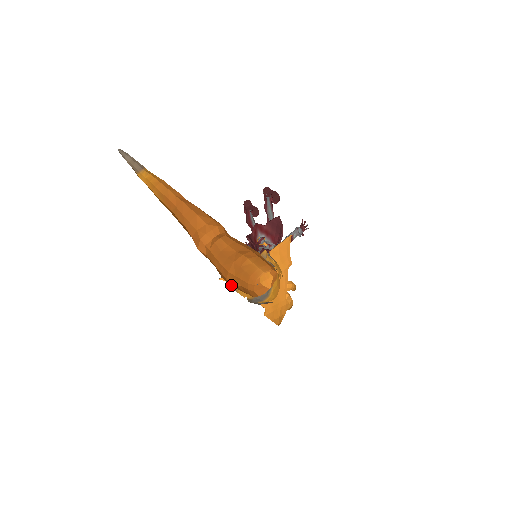
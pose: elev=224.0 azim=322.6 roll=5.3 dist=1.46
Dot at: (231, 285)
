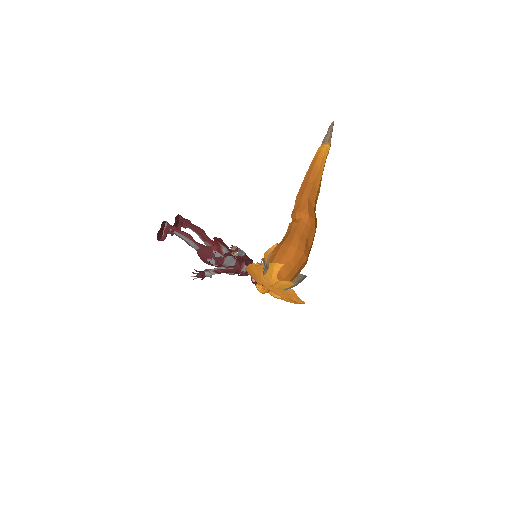
Dot at: occluded
